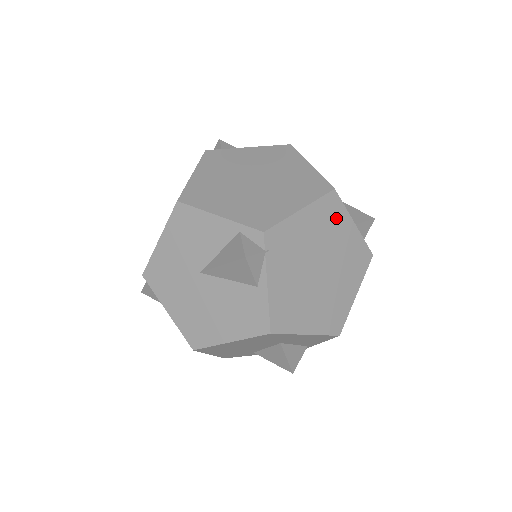
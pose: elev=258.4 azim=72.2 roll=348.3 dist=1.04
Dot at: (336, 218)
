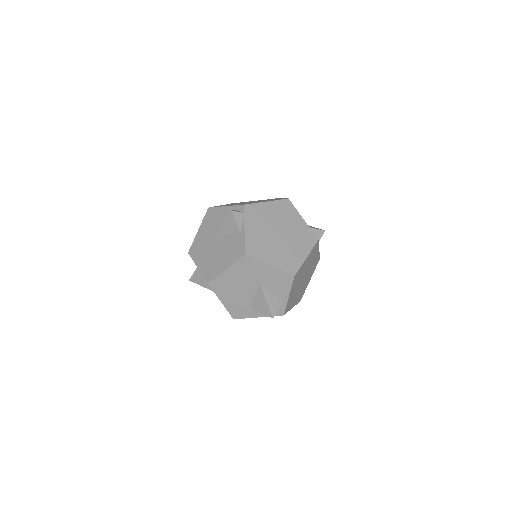
Dot at: (290, 212)
